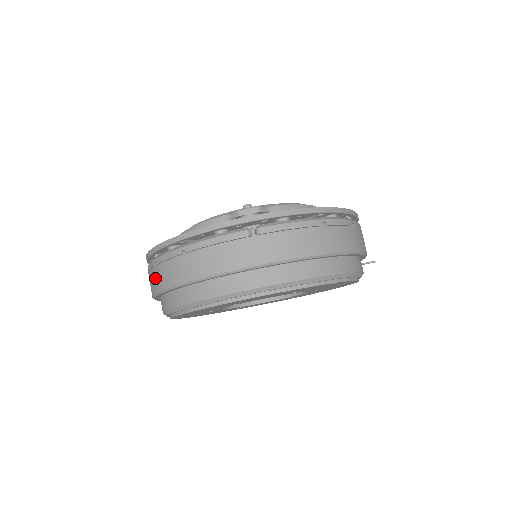
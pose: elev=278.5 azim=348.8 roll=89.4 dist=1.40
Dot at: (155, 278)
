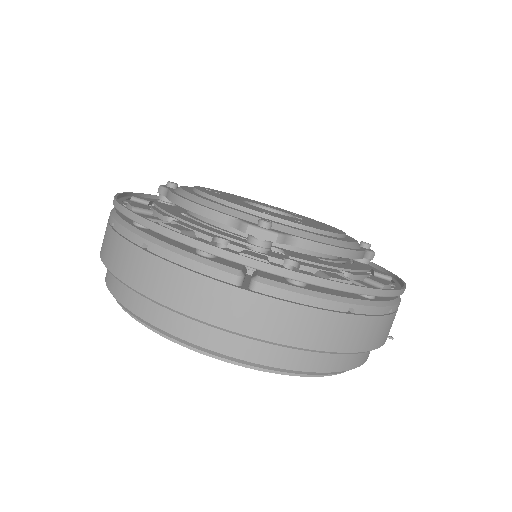
Dot at: (106, 241)
